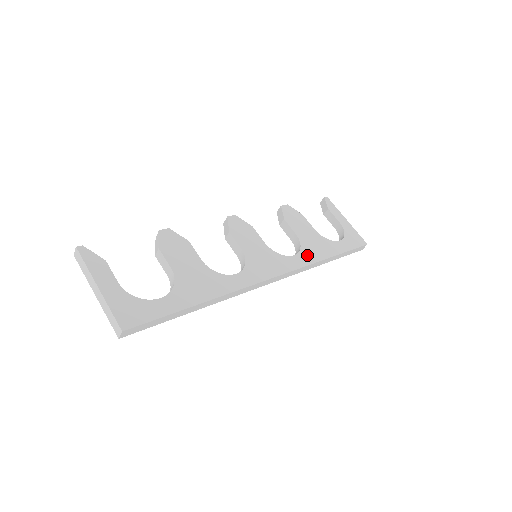
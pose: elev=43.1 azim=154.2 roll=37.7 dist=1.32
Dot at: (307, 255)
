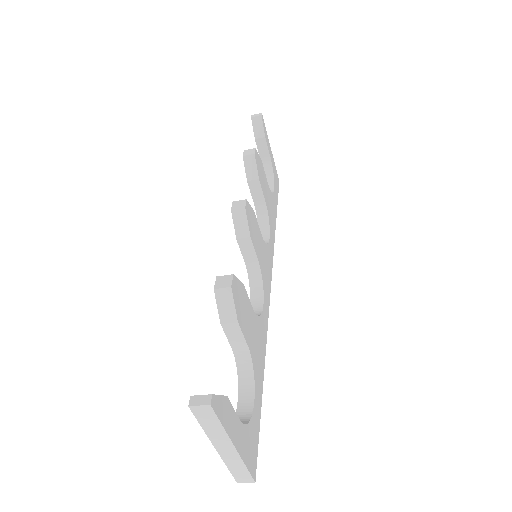
Dot at: (272, 230)
